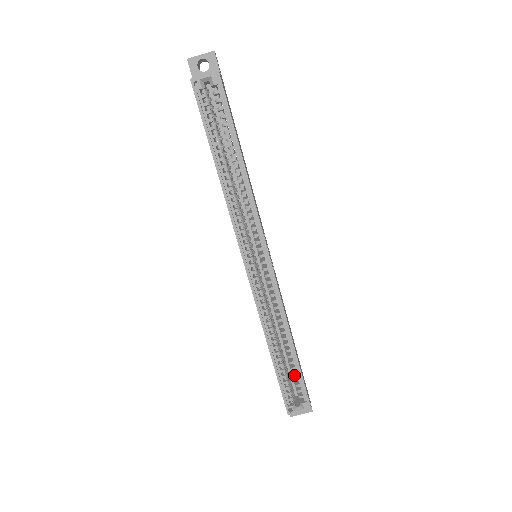
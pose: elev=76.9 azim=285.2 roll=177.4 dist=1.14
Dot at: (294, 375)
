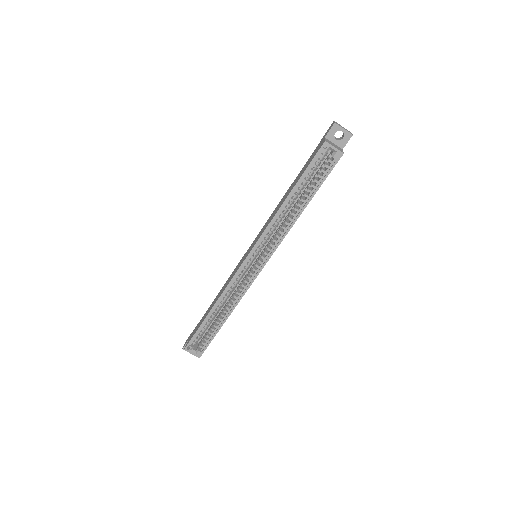
Dot at: (210, 333)
